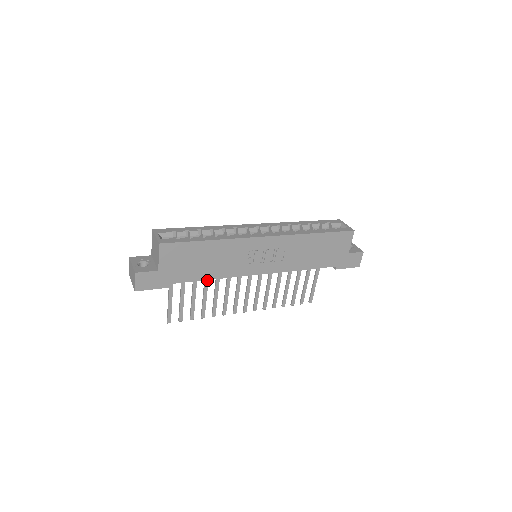
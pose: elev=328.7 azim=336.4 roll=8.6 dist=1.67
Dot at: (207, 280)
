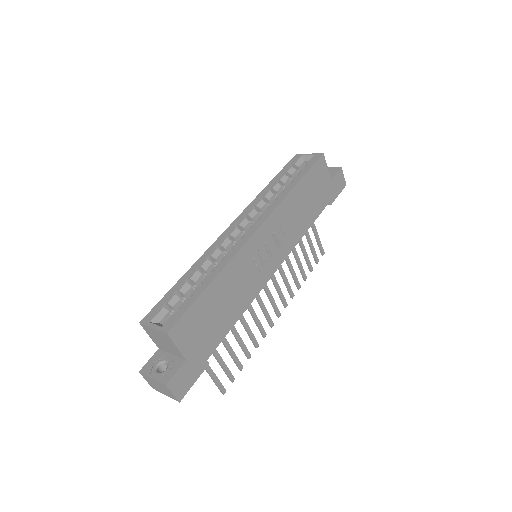
Dot at: occluded
